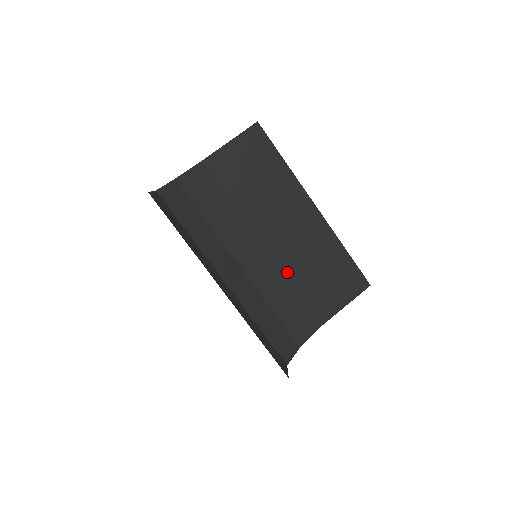
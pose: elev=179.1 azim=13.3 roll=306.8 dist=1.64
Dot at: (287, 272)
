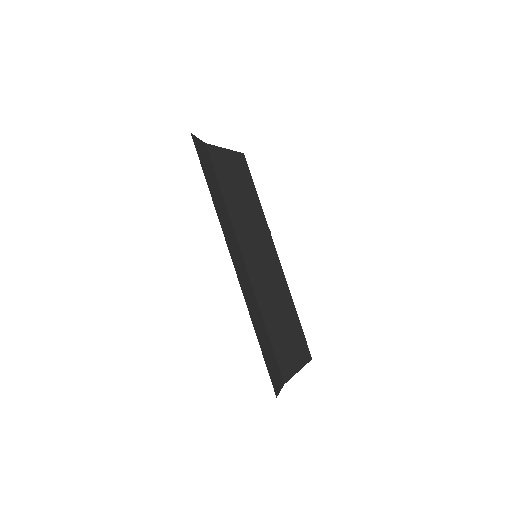
Dot at: (260, 302)
